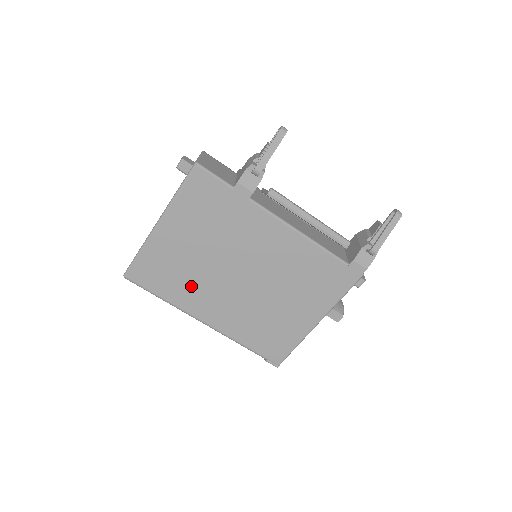
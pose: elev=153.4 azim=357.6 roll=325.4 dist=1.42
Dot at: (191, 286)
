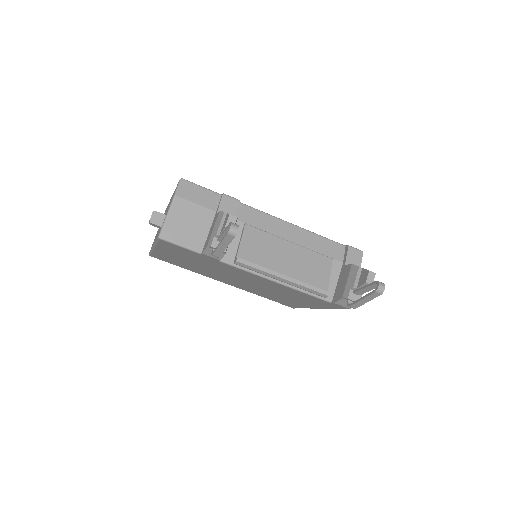
Dot at: (202, 272)
